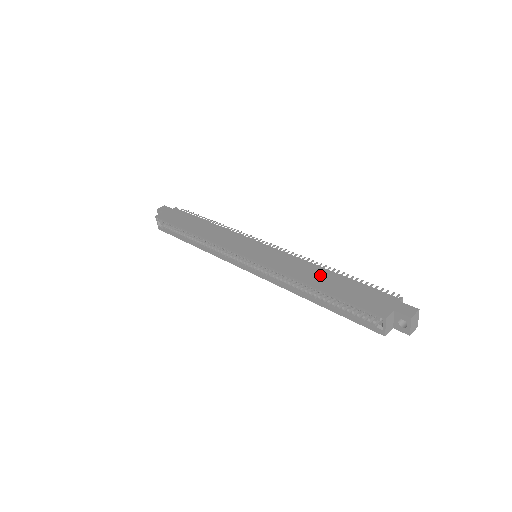
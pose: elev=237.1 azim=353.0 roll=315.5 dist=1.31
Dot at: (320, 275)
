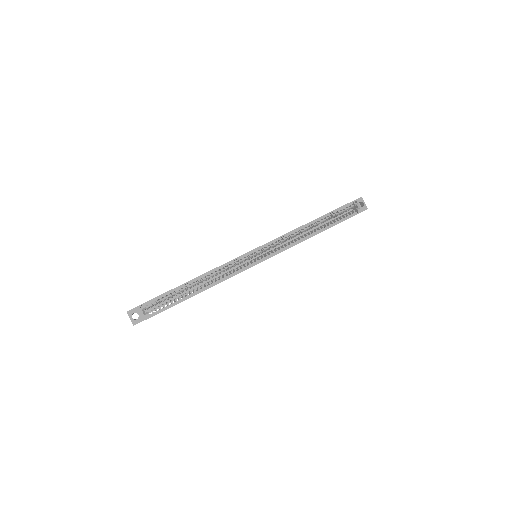
Dot at: occluded
